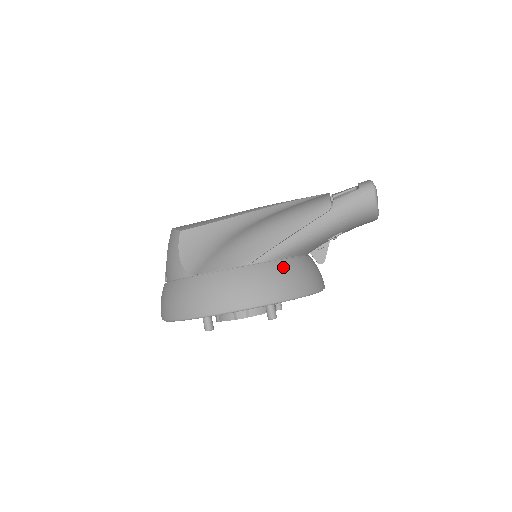
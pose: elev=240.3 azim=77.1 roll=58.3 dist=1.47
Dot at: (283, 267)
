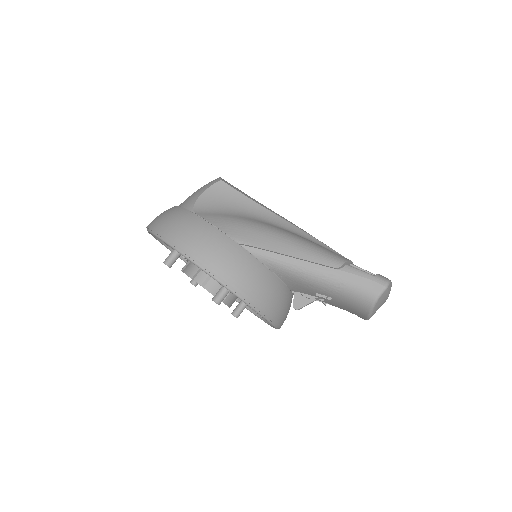
Dot at: (260, 271)
